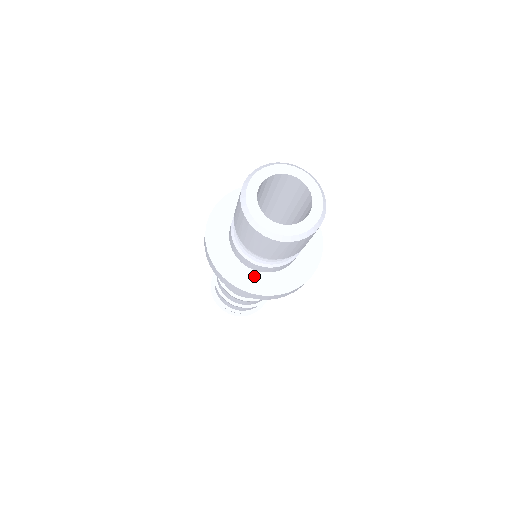
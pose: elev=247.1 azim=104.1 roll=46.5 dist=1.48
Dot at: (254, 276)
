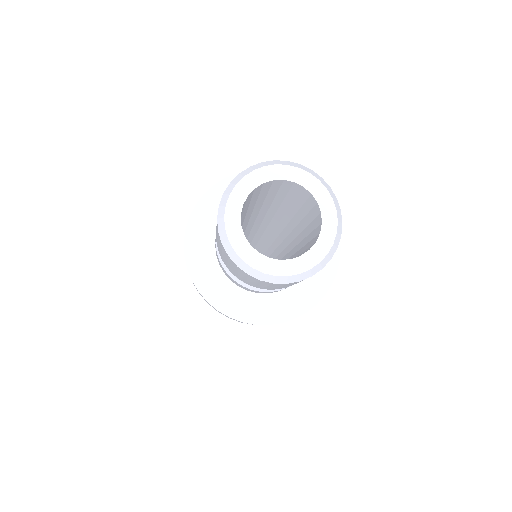
Dot at: (218, 277)
